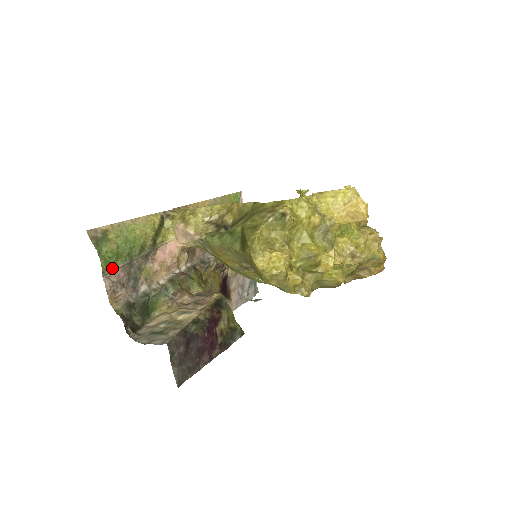
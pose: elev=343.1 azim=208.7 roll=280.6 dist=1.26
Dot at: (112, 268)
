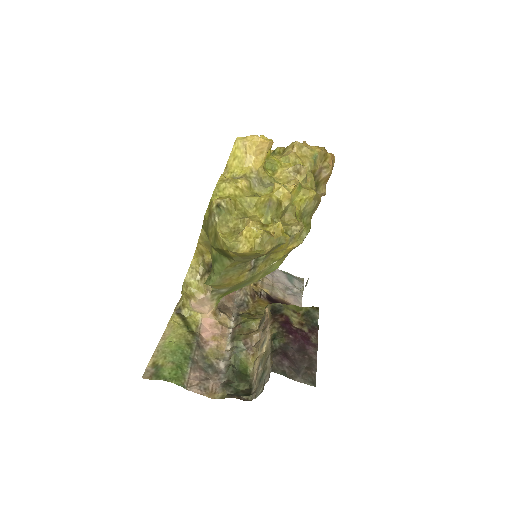
Dot at: (185, 378)
